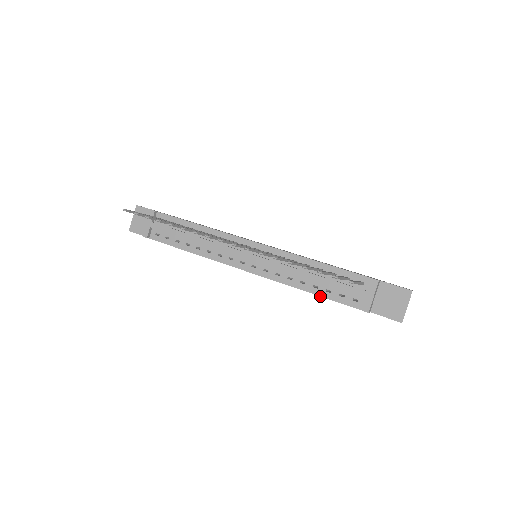
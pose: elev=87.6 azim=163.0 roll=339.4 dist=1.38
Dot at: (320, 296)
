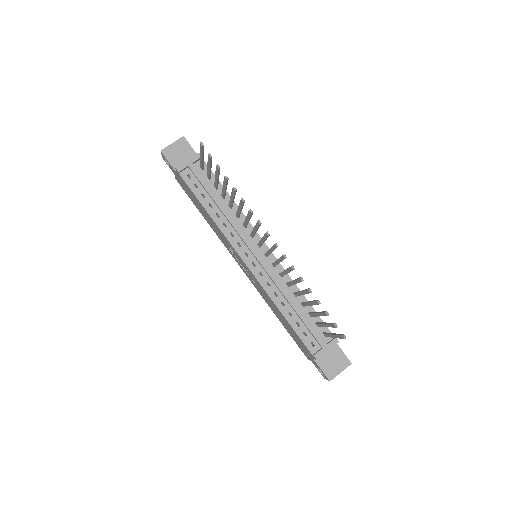
Dot at: (289, 323)
